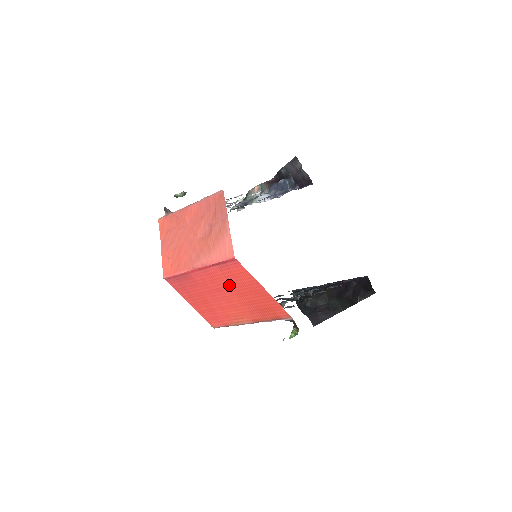
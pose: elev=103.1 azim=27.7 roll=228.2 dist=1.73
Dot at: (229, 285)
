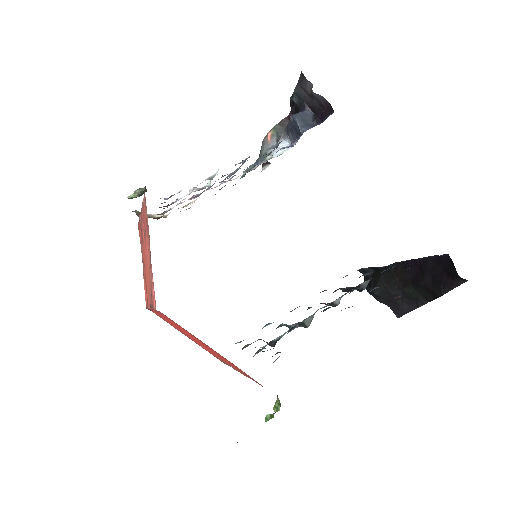
Dot at: (186, 332)
